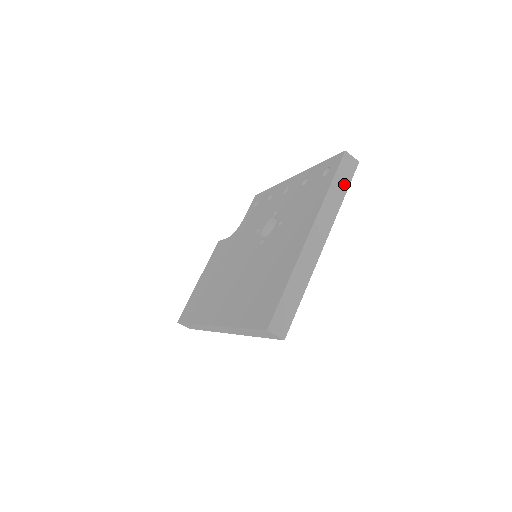
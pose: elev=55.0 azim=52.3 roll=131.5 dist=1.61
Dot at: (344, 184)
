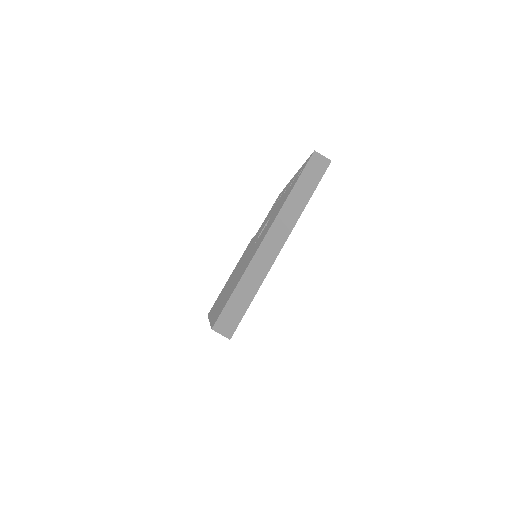
Dot at: (311, 185)
